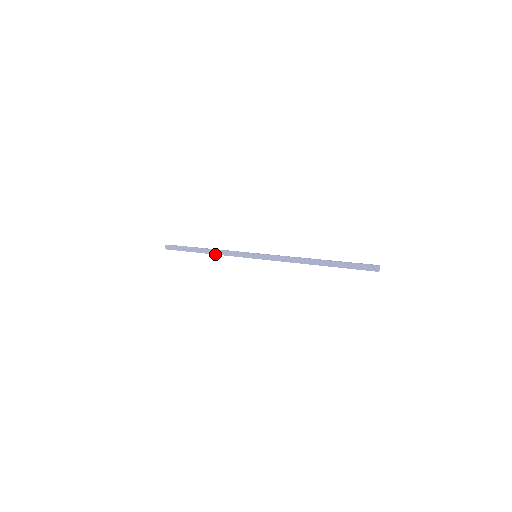
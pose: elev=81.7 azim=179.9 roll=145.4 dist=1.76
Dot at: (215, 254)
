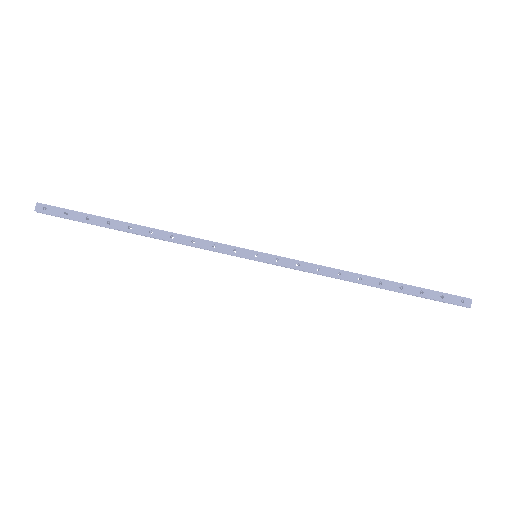
Dot at: (166, 239)
